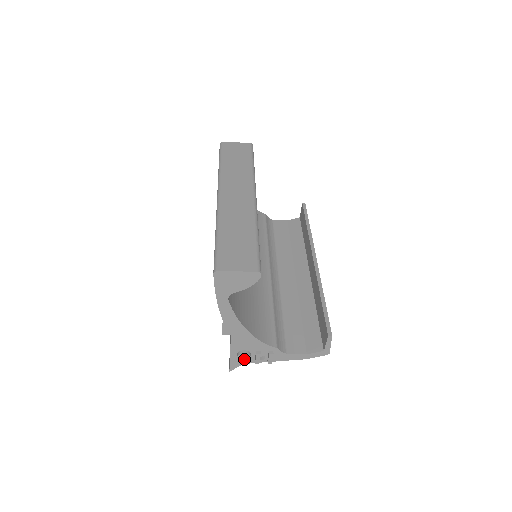
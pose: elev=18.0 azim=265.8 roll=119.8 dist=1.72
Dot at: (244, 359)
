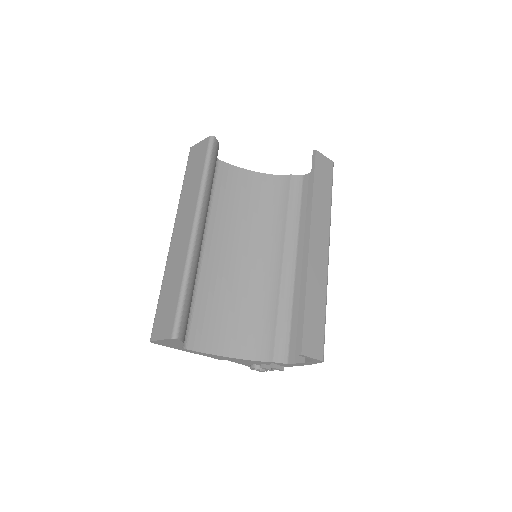
Dot at: (258, 370)
